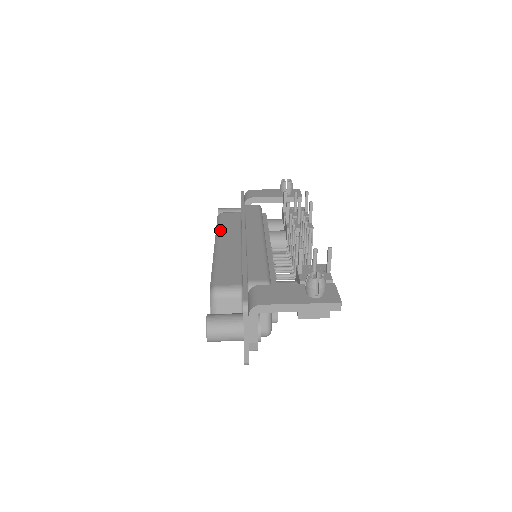
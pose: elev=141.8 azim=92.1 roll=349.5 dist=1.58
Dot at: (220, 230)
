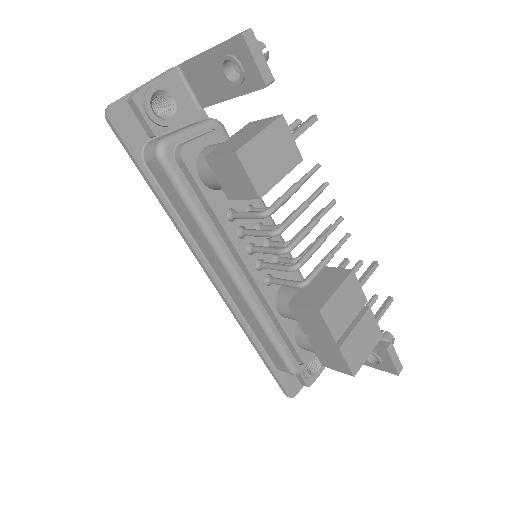
Dot at: occluded
